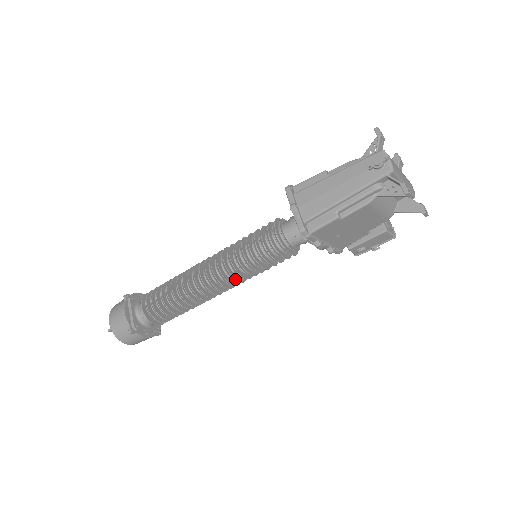
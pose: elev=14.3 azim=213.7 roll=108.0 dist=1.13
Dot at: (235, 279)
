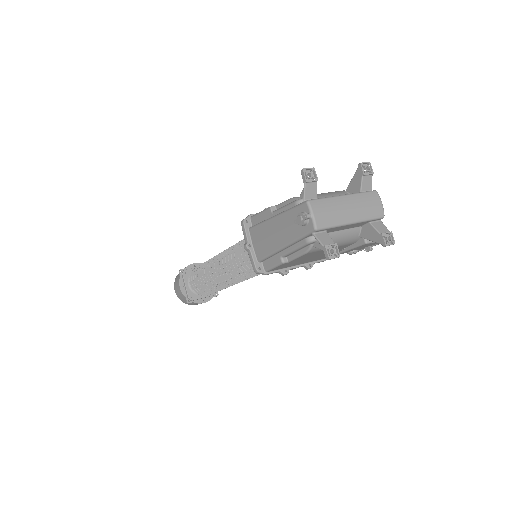
Dot at: (240, 279)
